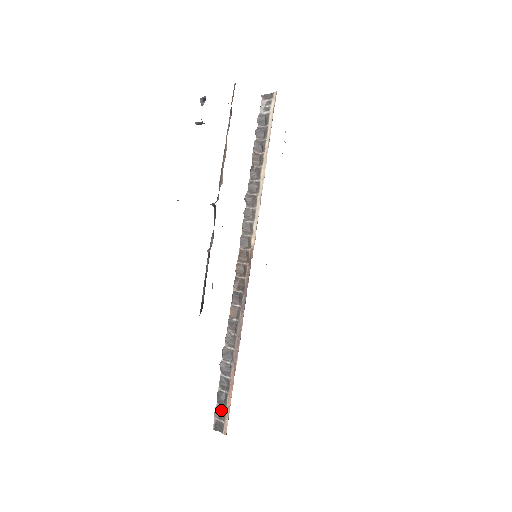
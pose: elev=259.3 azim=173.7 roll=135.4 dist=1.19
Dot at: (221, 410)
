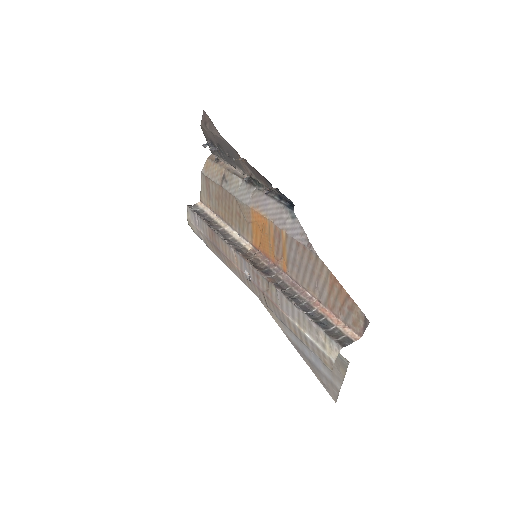
Dot at: (332, 332)
